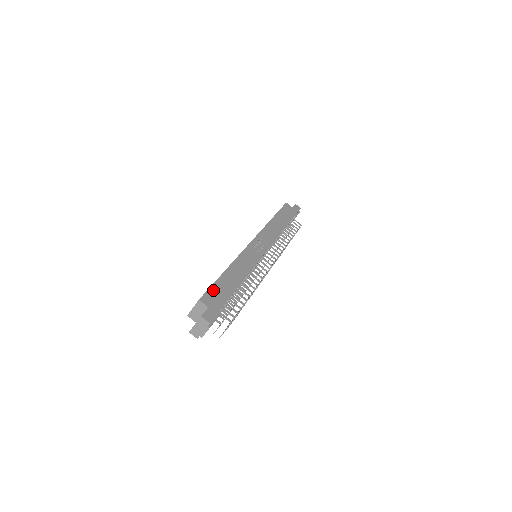
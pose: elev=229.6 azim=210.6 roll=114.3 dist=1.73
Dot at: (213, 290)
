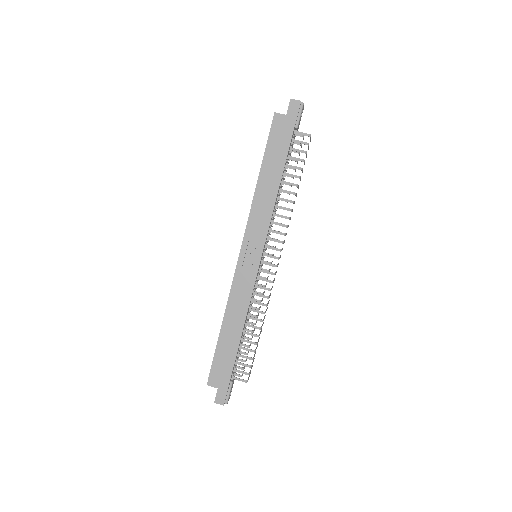
Dot at: (216, 365)
